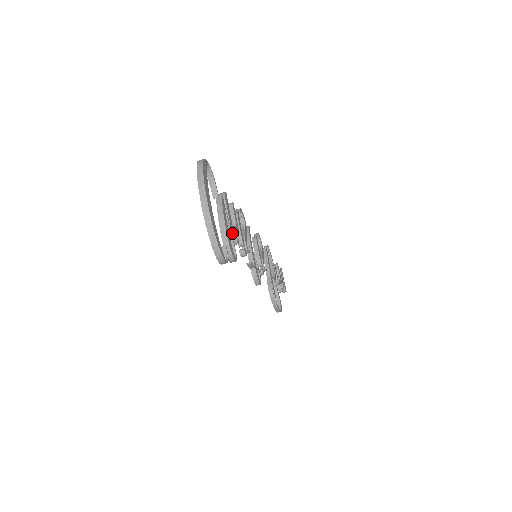
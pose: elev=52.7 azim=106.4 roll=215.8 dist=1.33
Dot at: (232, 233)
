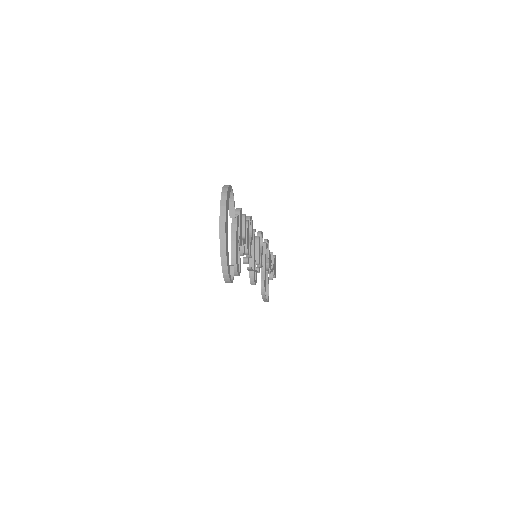
Dot at: (240, 246)
